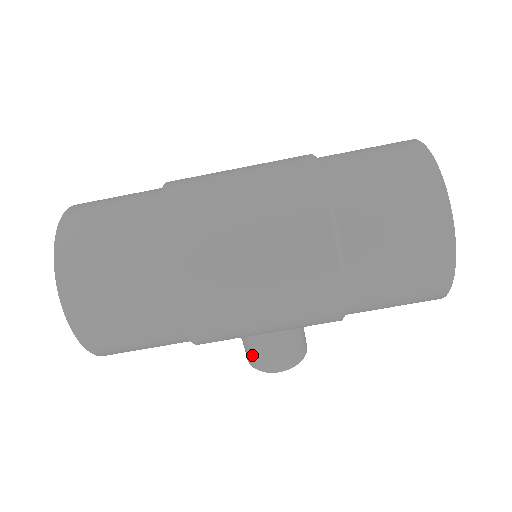
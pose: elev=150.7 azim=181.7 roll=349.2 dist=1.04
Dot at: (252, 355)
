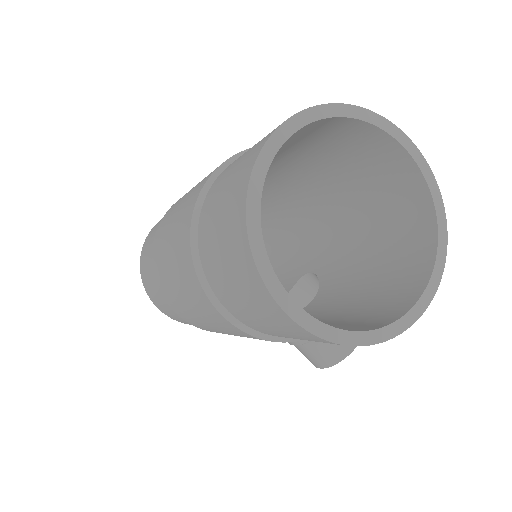
Dot at: occluded
